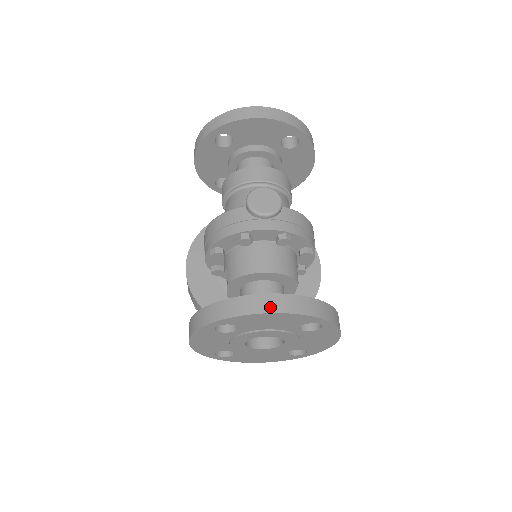
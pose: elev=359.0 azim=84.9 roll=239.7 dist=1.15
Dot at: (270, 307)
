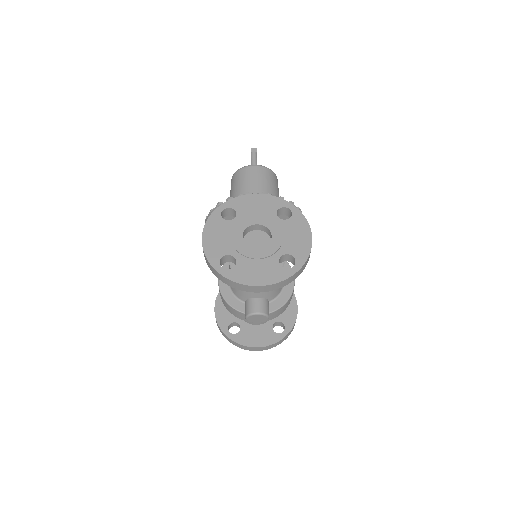
Dot at: (255, 350)
